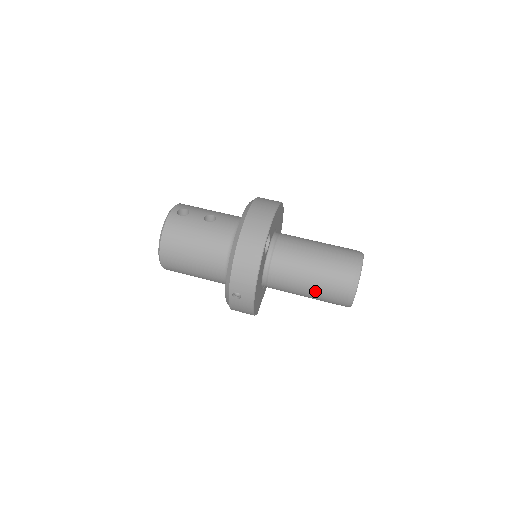
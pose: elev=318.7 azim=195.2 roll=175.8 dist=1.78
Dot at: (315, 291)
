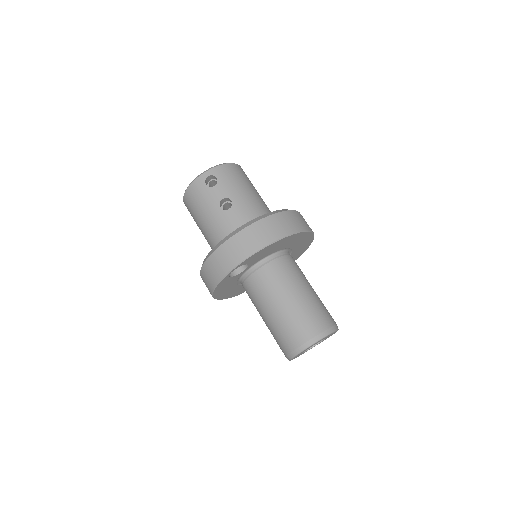
Dot at: occluded
